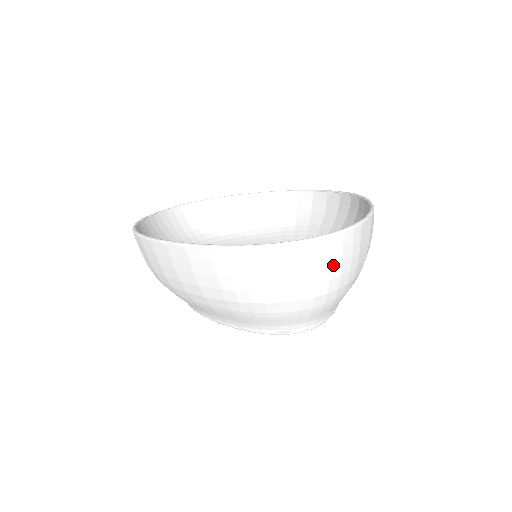
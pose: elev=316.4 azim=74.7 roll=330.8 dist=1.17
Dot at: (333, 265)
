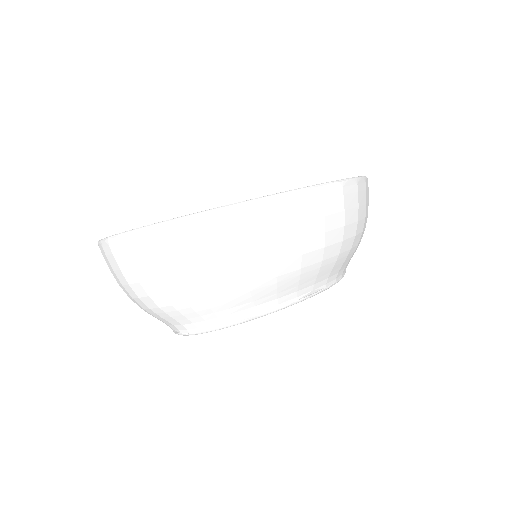
Dot at: (149, 263)
